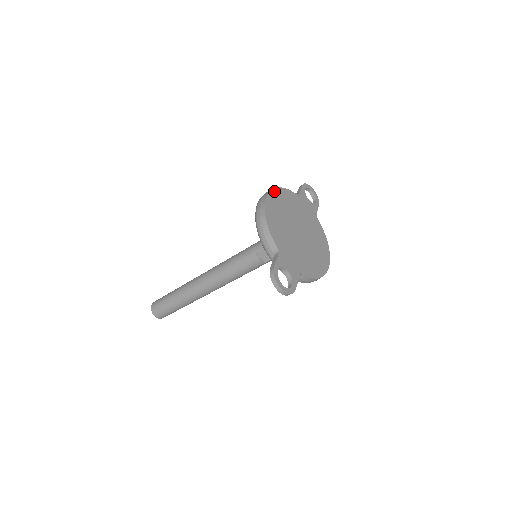
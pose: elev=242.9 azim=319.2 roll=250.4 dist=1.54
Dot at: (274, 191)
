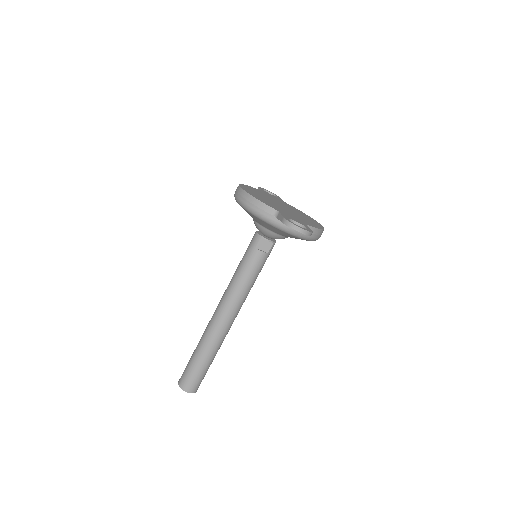
Dot at: (242, 185)
